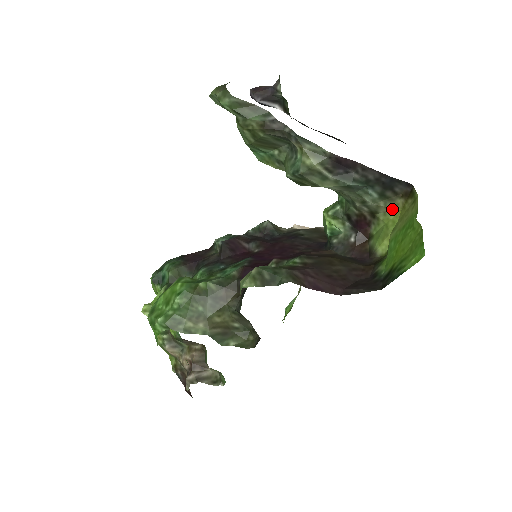
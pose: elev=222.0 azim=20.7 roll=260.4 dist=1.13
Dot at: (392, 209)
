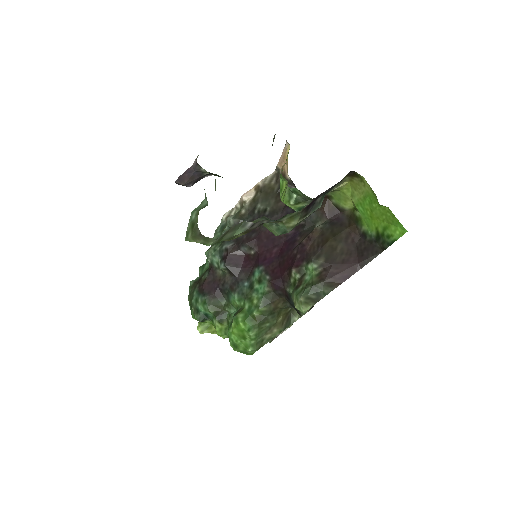
Dot at: (343, 185)
